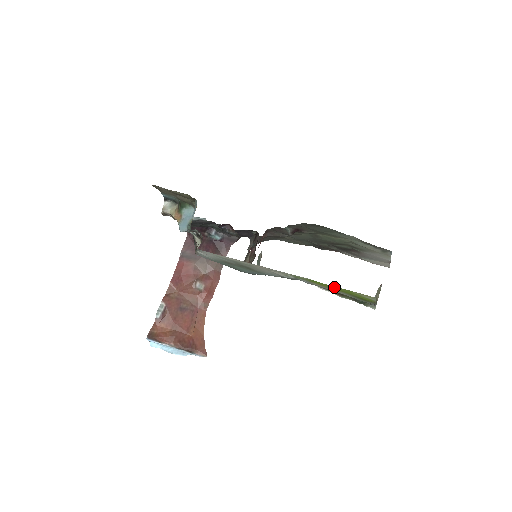
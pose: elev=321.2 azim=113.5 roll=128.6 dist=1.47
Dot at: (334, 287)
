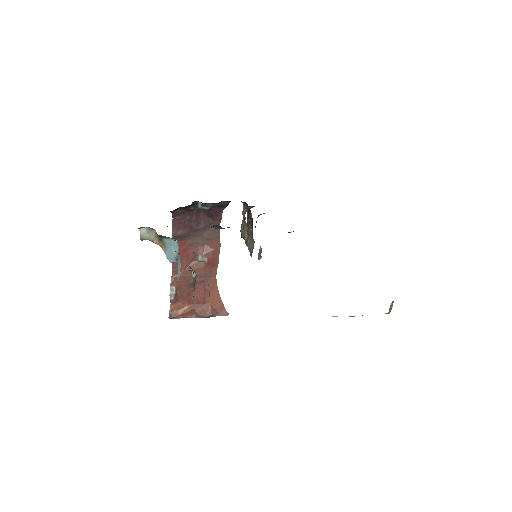
Dot at: occluded
